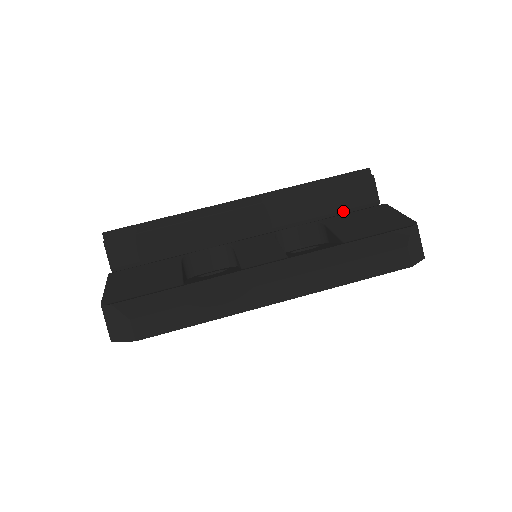
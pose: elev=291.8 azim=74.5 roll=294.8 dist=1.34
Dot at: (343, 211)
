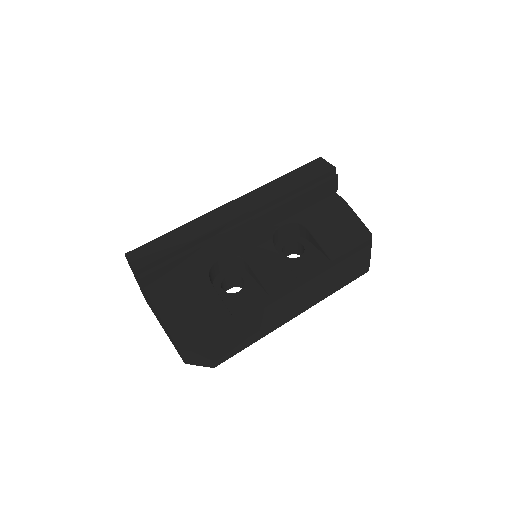
Dot at: (313, 204)
